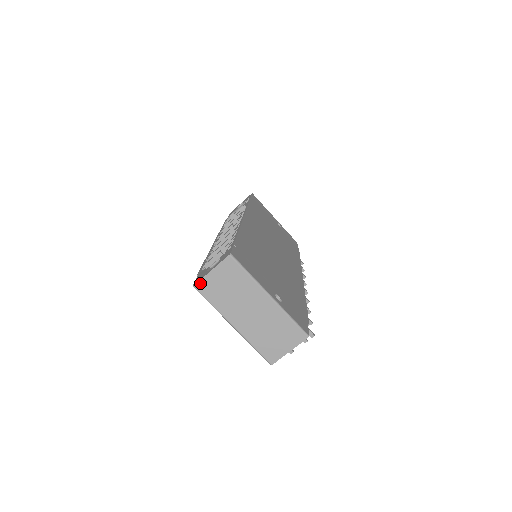
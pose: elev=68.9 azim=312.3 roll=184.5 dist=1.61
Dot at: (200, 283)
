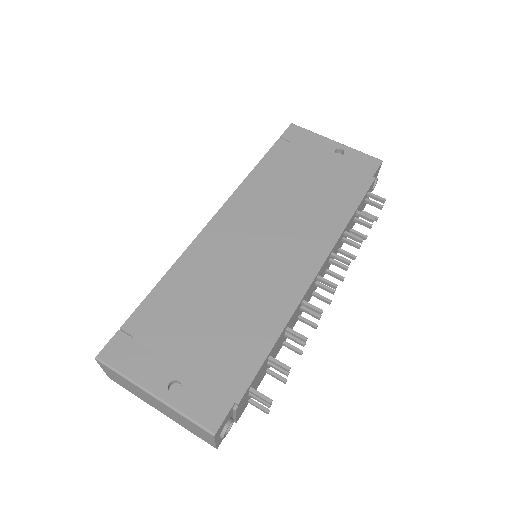
Dot at: (109, 377)
